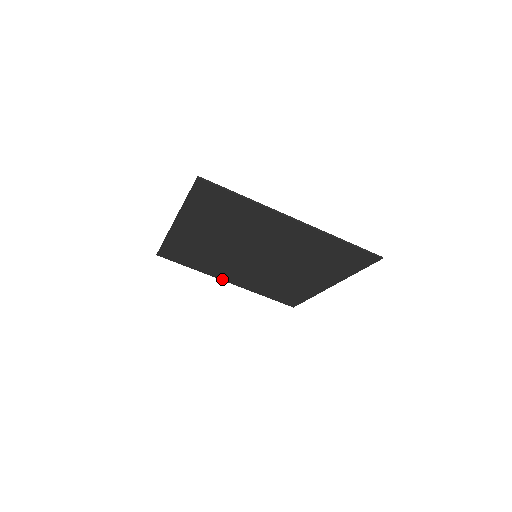
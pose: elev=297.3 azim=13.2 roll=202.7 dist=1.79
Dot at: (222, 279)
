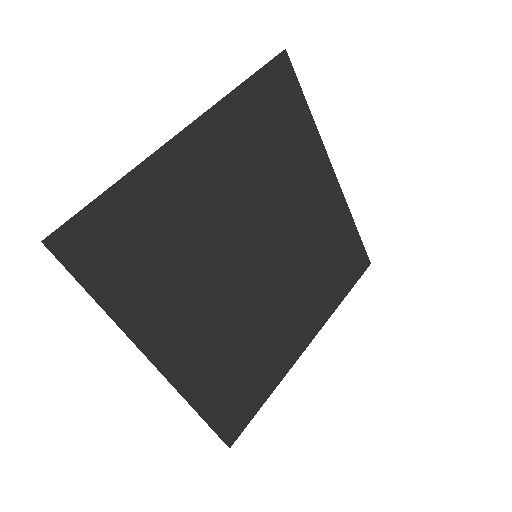
Dot at: (300, 352)
